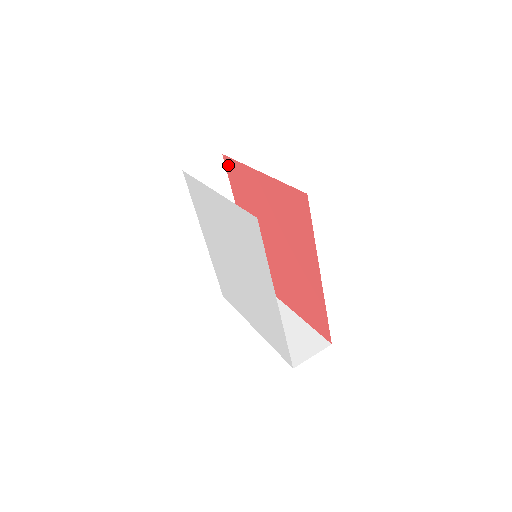
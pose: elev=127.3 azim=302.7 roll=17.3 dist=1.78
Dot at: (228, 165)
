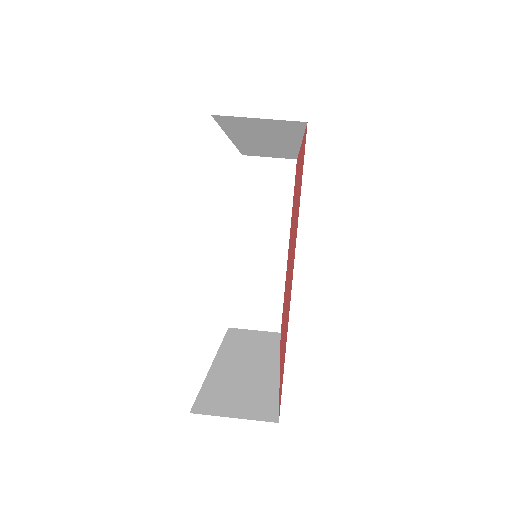
Dot at: (304, 143)
